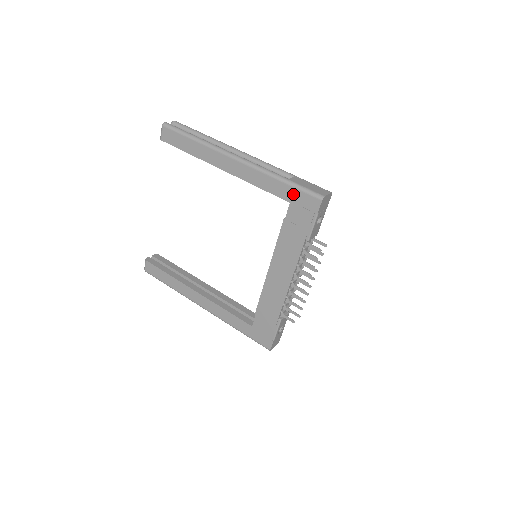
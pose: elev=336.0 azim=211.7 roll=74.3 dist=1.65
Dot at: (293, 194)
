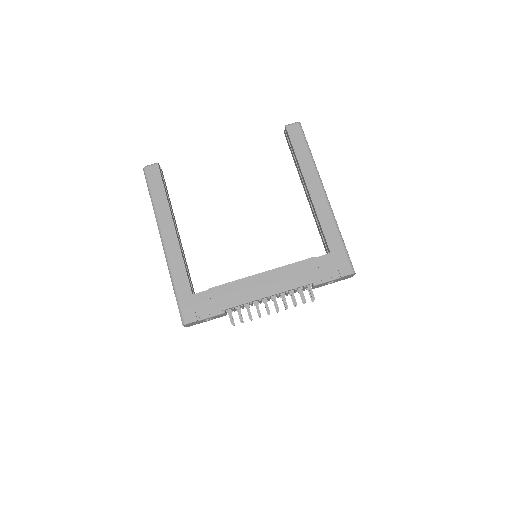
Dot at: (339, 251)
